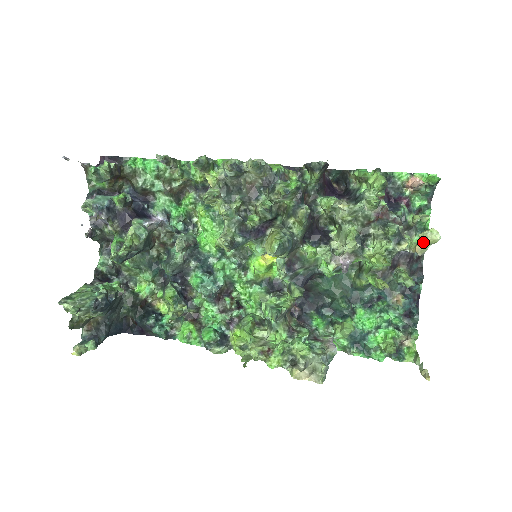
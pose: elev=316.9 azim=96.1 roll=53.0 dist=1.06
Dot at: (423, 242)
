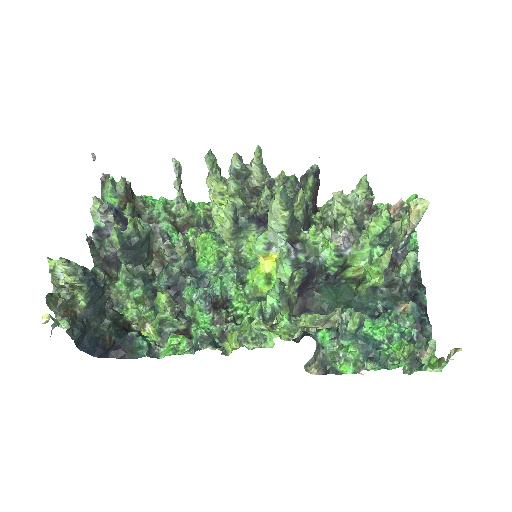
Dot at: (415, 210)
